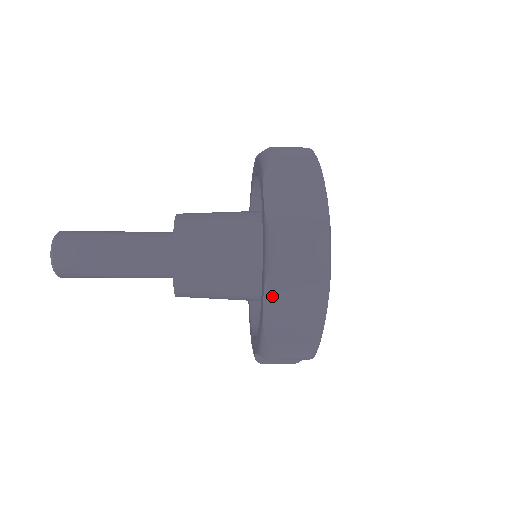
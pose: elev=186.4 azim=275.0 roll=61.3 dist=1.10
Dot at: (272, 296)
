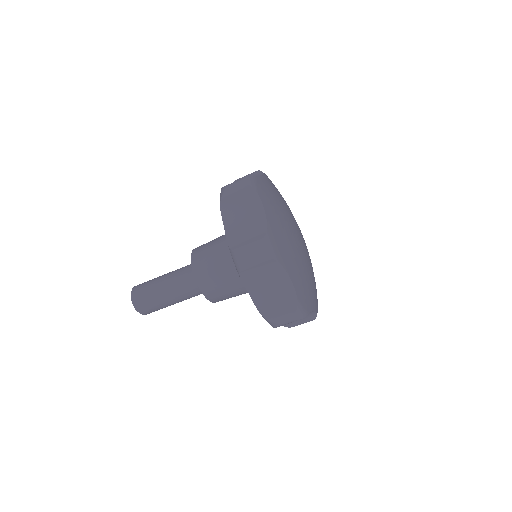
Dot at: occluded
